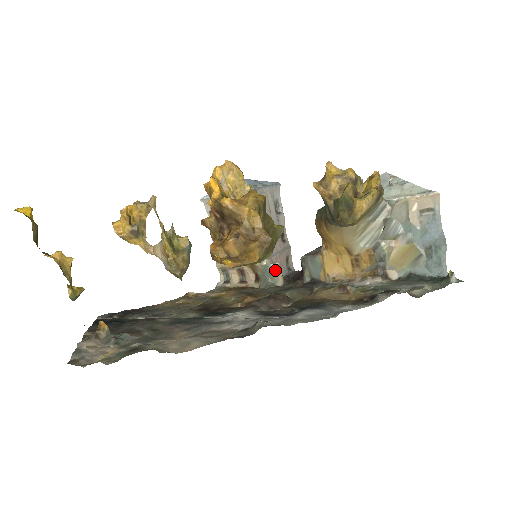
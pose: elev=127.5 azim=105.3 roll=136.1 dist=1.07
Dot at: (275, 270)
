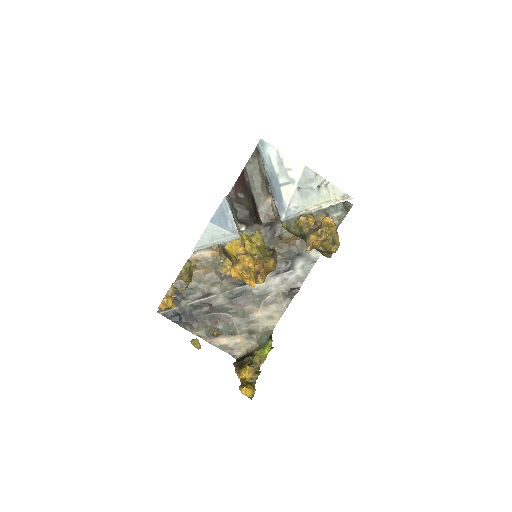
Dot at: occluded
